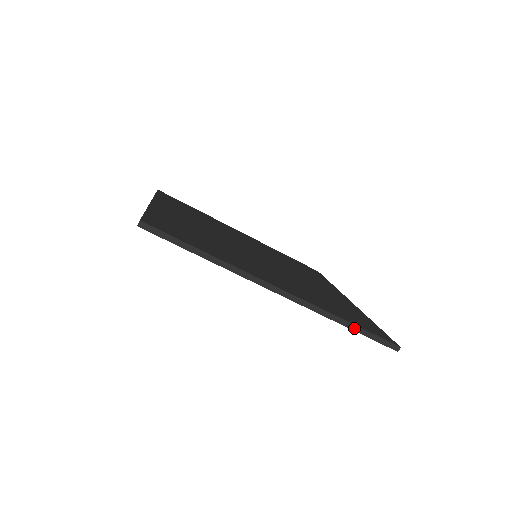
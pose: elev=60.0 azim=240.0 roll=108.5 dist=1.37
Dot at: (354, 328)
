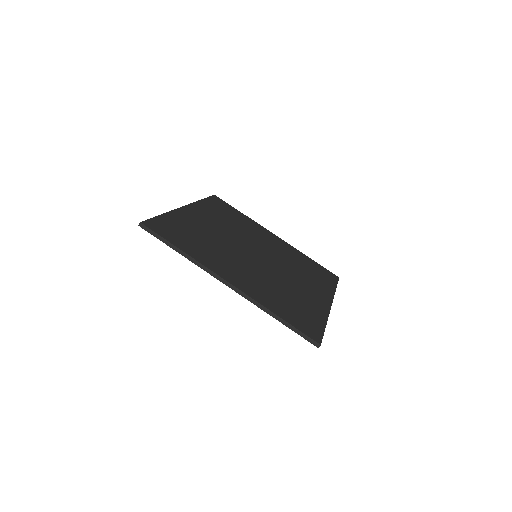
Dot at: (282, 322)
